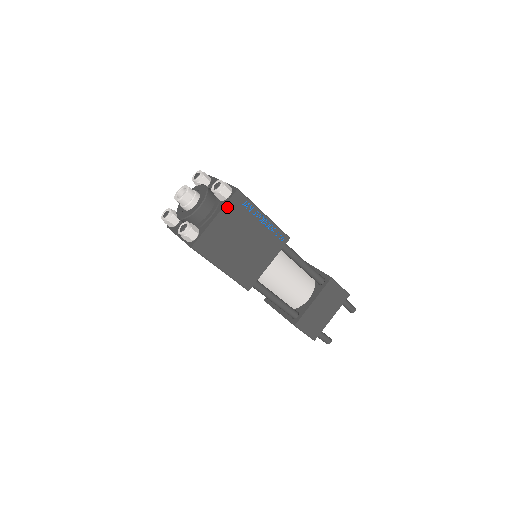
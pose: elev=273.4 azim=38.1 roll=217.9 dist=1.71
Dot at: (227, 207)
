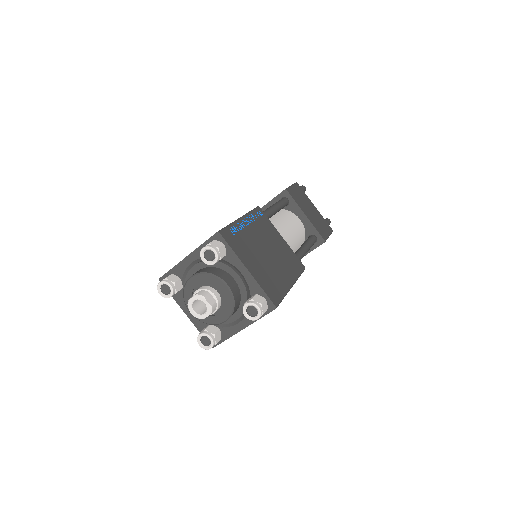
Dot at: (259, 318)
